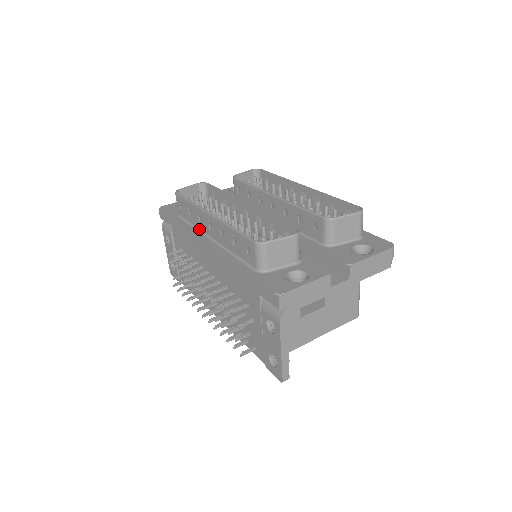
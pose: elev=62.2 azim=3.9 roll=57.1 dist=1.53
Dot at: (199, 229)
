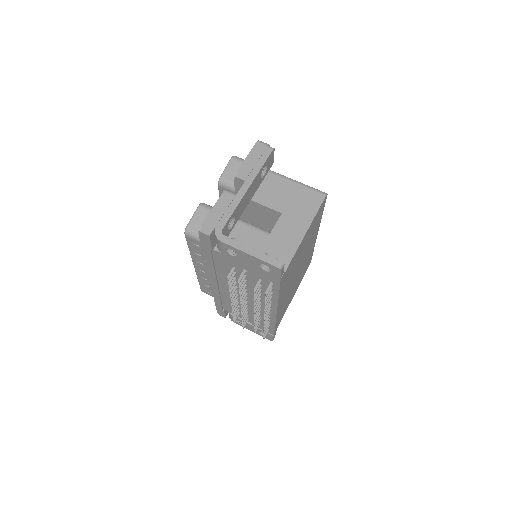
Dot at: occluded
